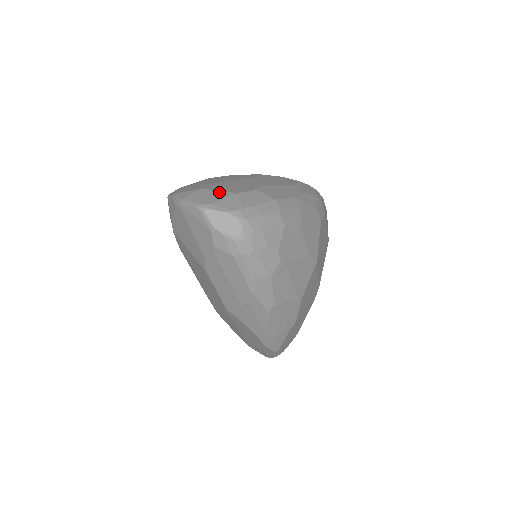
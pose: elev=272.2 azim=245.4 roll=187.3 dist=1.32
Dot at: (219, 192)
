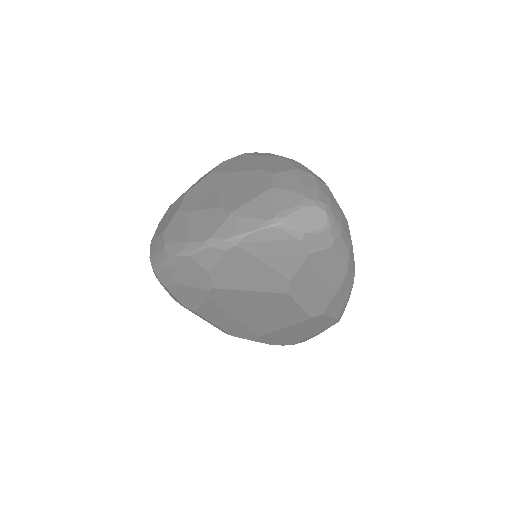
Dot at: (257, 200)
